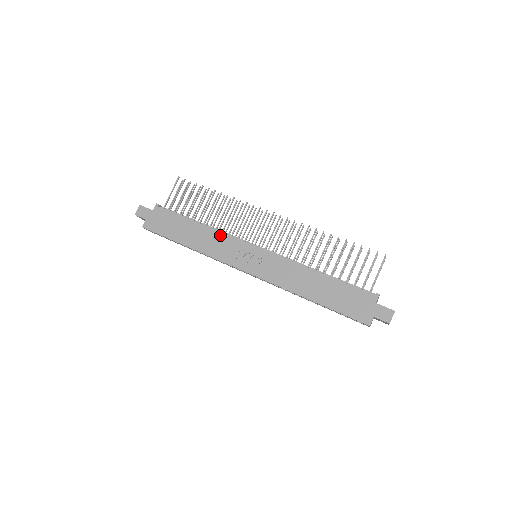
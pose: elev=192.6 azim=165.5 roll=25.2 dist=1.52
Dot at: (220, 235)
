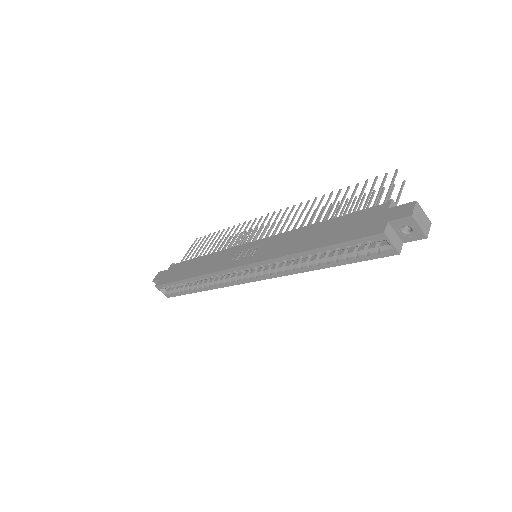
Dot at: (220, 253)
